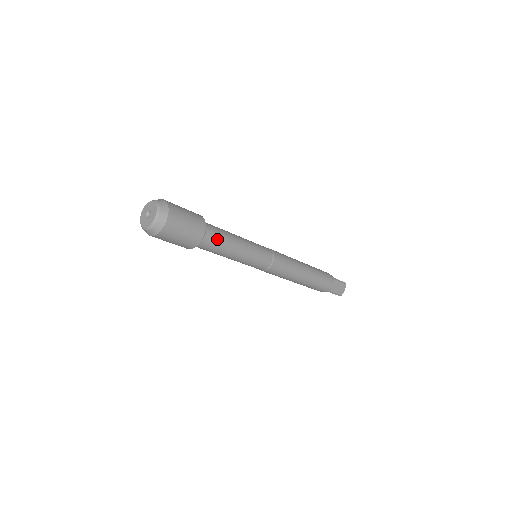
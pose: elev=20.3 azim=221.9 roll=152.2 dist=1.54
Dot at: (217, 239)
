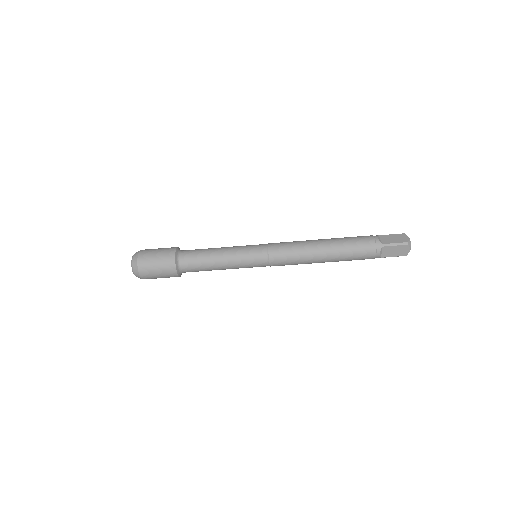
Dot at: (194, 252)
